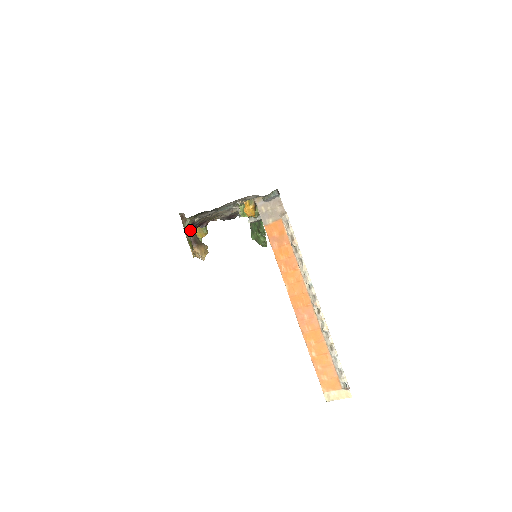
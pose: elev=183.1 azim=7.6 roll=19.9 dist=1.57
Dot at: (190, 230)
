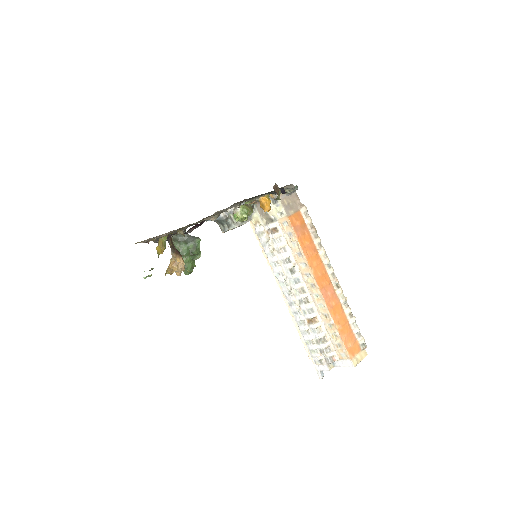
Dot at: occluded
